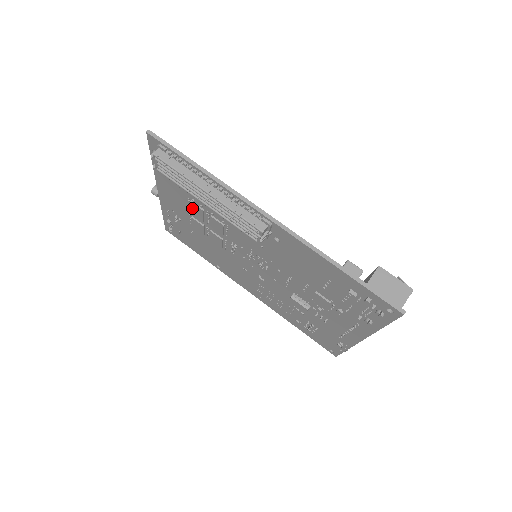
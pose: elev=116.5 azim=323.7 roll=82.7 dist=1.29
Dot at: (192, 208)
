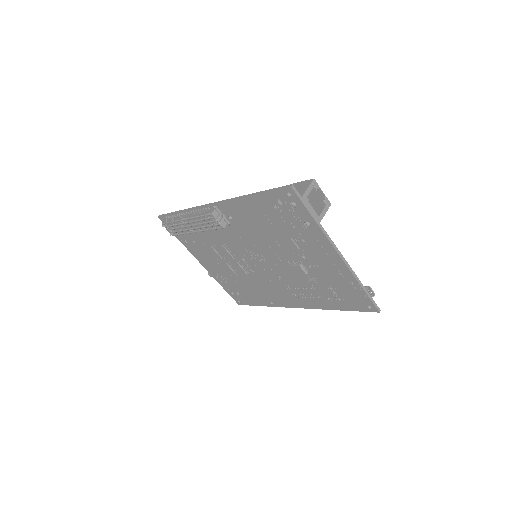
Dot at: (210, 253)
